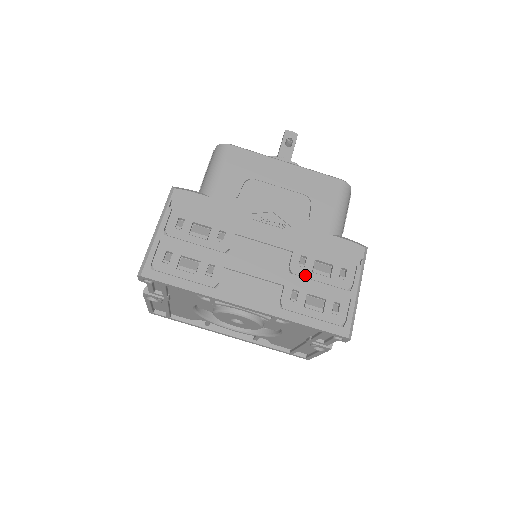
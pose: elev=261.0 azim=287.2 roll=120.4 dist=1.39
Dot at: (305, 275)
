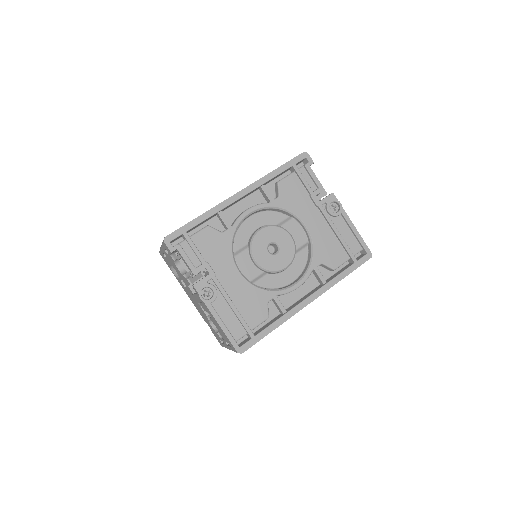
Dot at: occluded
